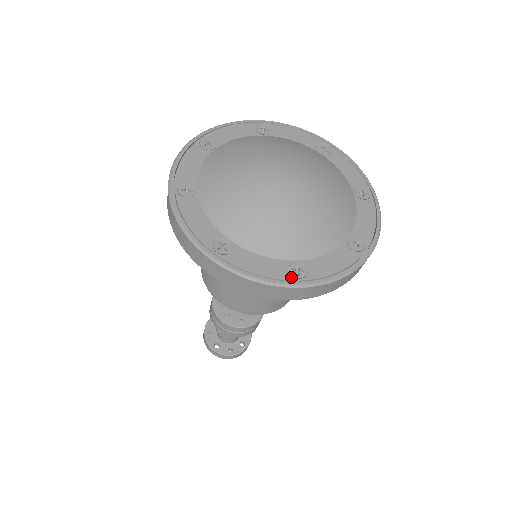
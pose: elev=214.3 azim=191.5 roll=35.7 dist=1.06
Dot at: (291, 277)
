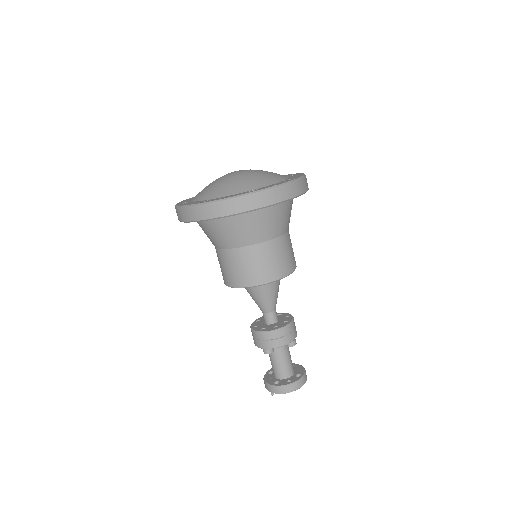
Dot at: (247, 192)
